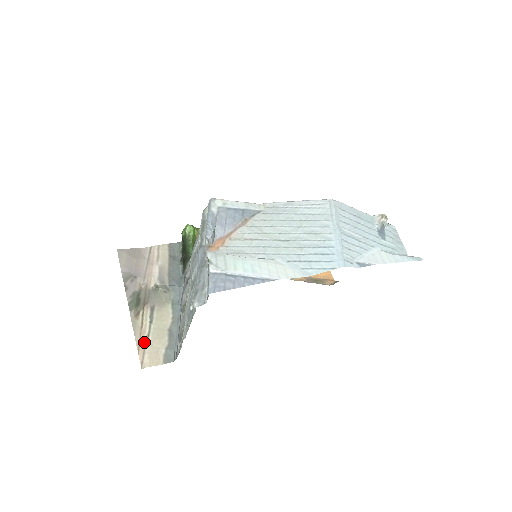
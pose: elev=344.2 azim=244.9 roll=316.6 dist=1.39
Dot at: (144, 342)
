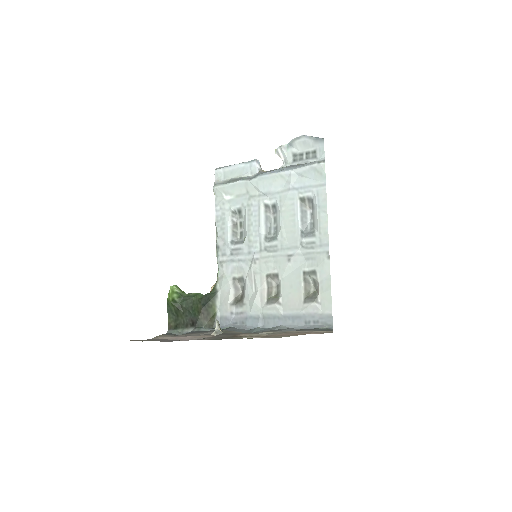
Dot at: (293, 333)
